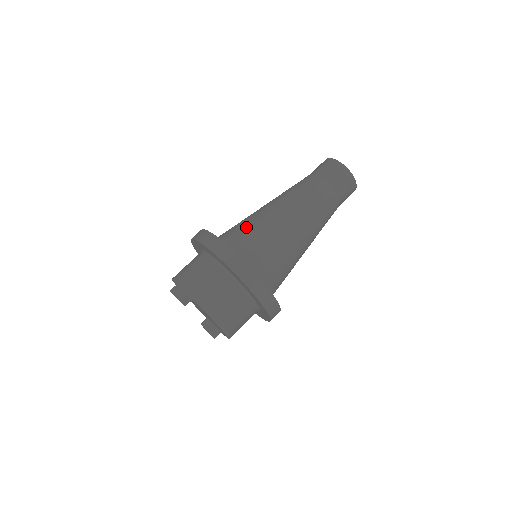
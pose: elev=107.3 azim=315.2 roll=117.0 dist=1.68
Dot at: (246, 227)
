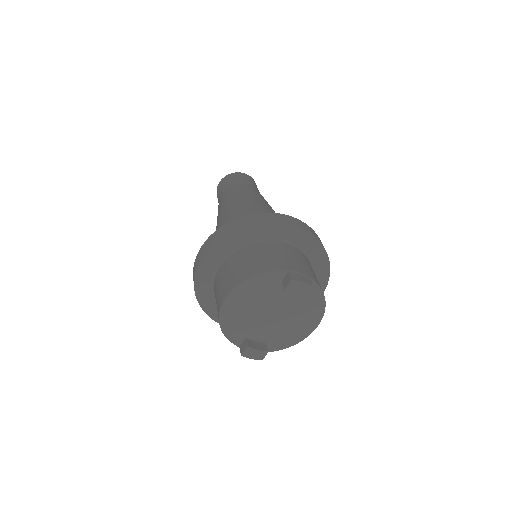
Dot at: occluded
